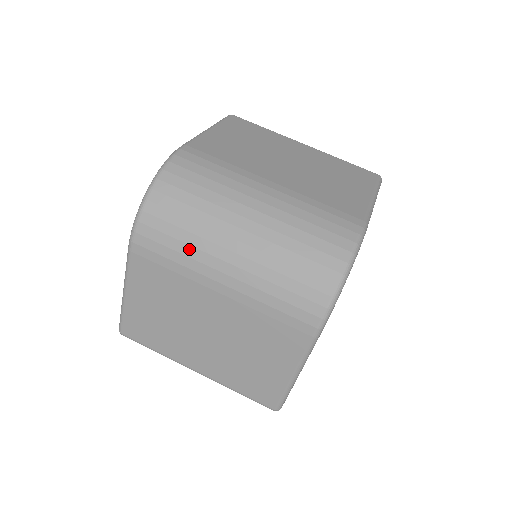
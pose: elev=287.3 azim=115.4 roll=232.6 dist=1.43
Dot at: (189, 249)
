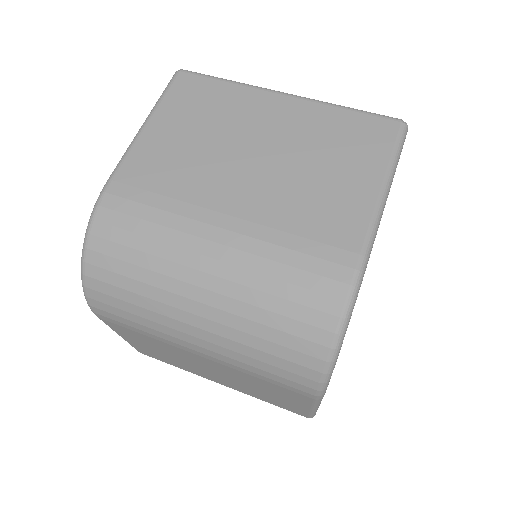
Dot at: (149, 323)
